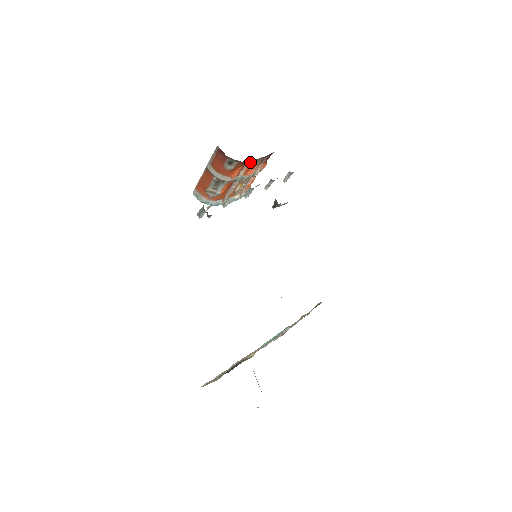
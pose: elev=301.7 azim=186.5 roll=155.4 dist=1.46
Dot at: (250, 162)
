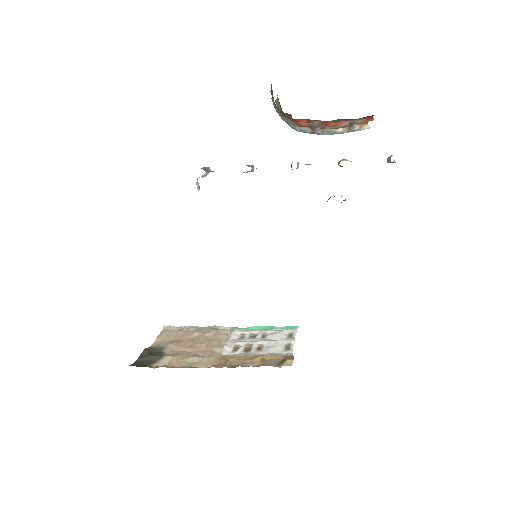
Dot at: occluded
